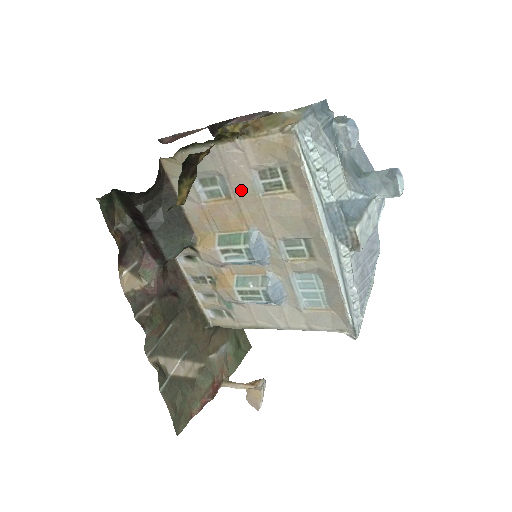
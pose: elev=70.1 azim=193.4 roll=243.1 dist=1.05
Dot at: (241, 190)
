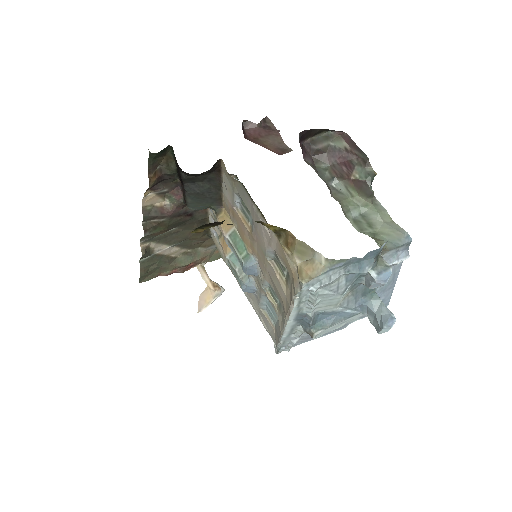
Dot at: (259, 241)
